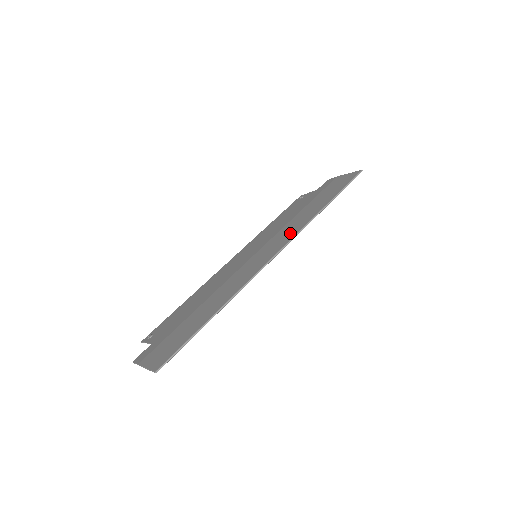
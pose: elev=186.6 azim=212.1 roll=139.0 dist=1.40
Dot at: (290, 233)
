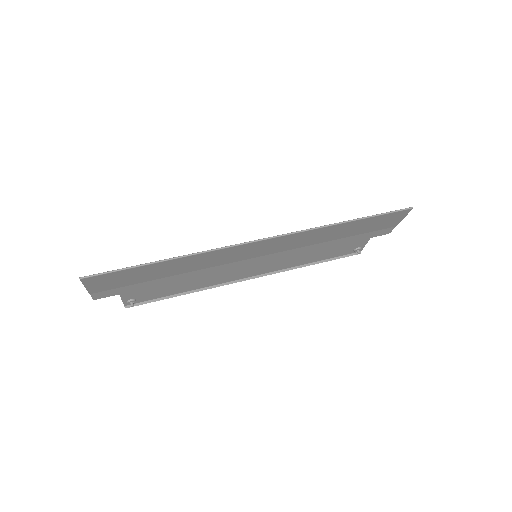
Dot at: (294, 236)
